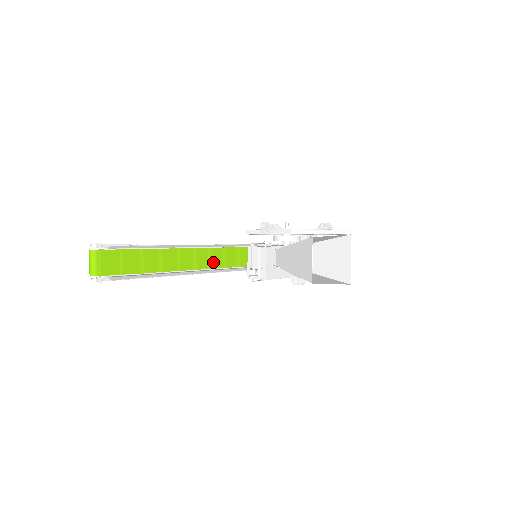
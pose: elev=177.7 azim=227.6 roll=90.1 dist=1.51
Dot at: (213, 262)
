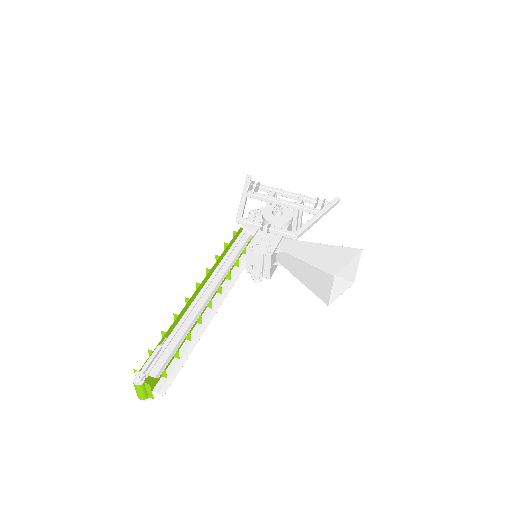
Dot at: occluded
